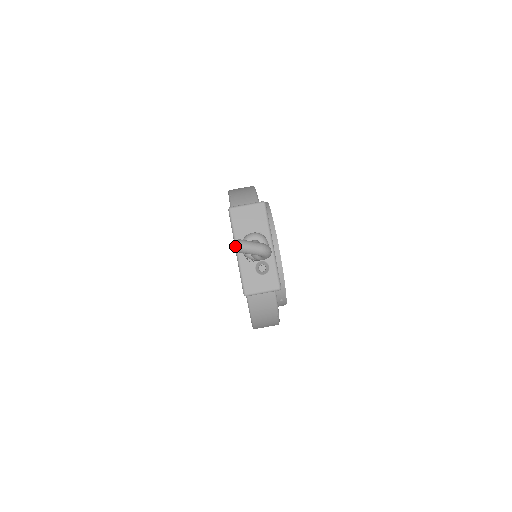
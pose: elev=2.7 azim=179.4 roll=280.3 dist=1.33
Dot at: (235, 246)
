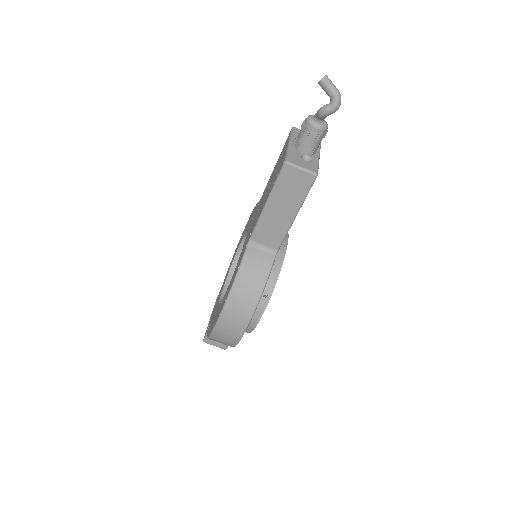
Dot at: (289, 140)
